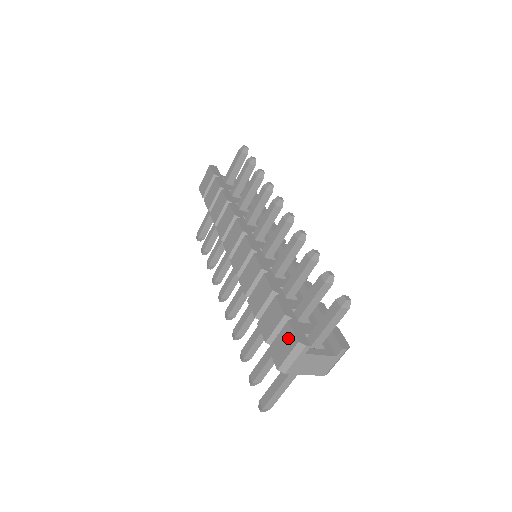
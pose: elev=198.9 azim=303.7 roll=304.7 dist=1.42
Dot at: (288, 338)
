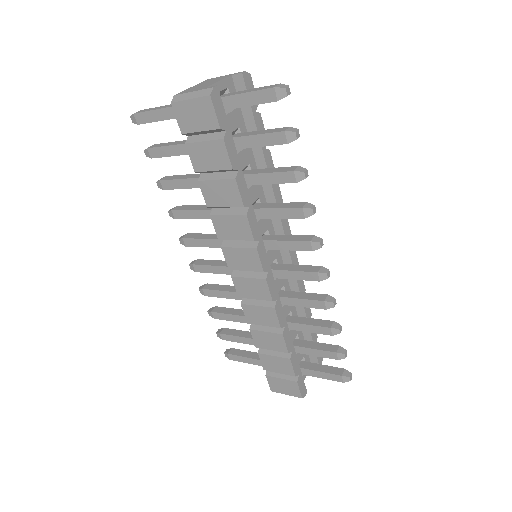
Dot at: (292, 389)
